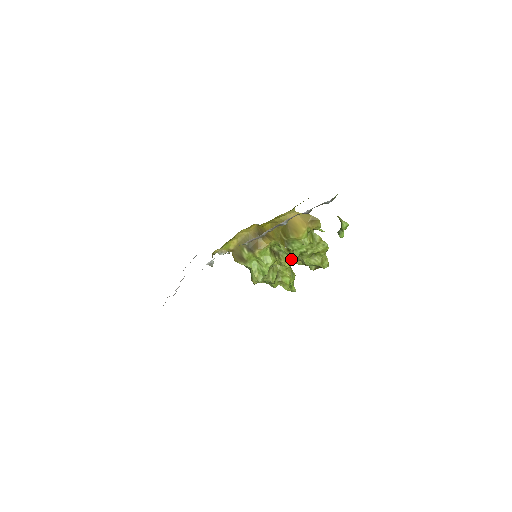
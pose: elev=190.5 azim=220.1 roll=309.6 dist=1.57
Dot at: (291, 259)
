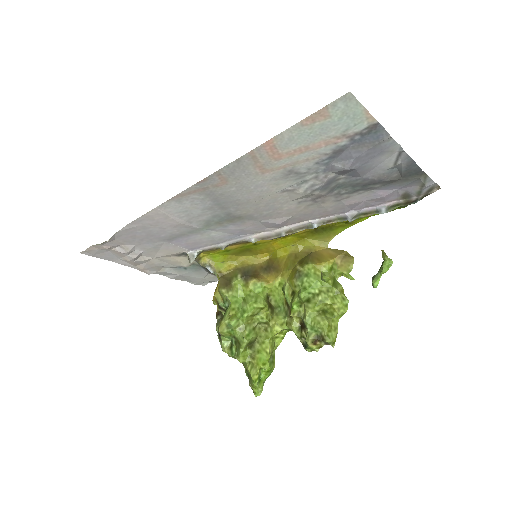
Dot at: (287, 320)
